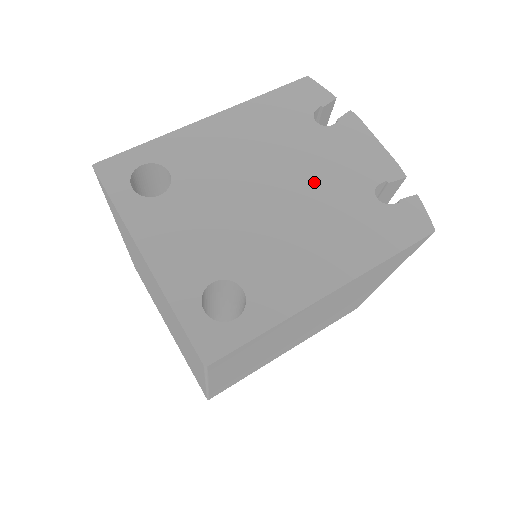
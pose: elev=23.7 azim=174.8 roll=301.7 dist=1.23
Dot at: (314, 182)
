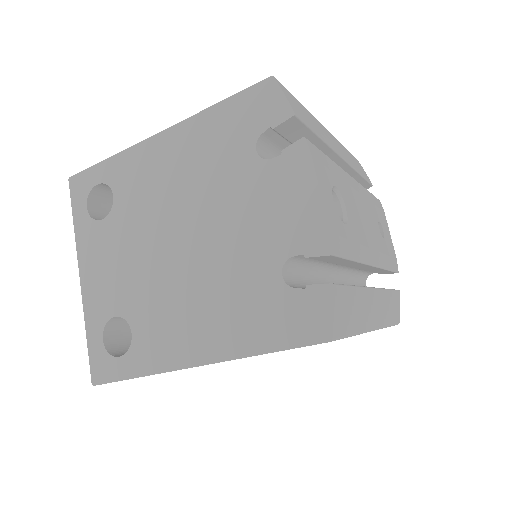
Dot at: (224, 236)
